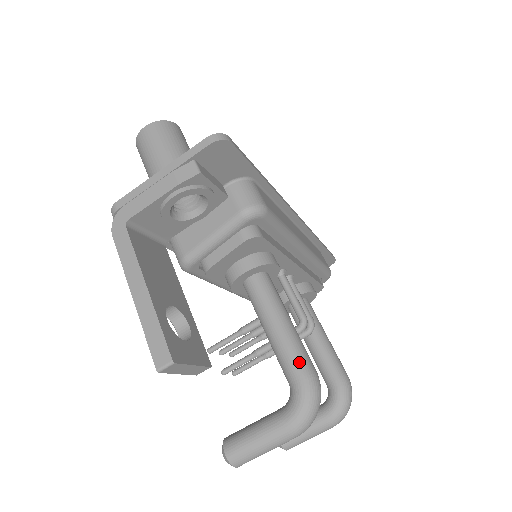
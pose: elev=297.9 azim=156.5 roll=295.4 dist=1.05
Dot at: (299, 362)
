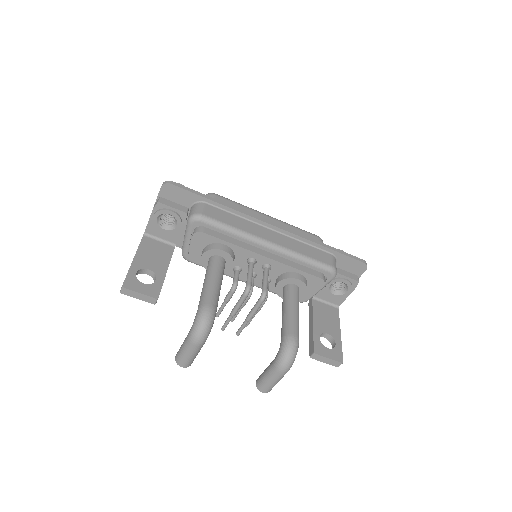
Dot at: (202, 300)
